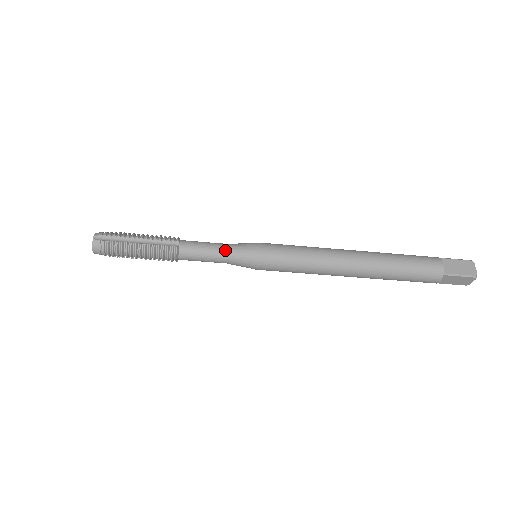
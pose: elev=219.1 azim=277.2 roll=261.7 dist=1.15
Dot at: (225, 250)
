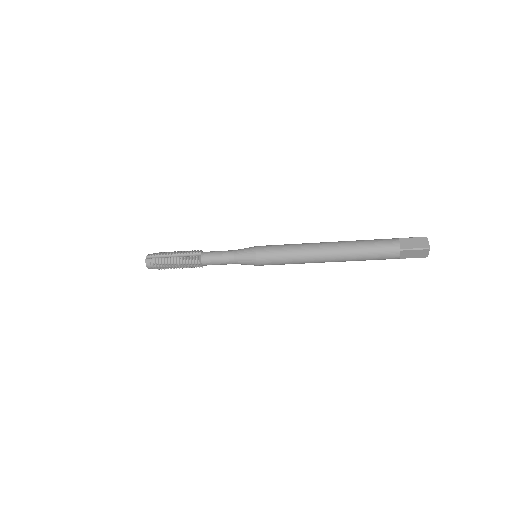
Dot at: (232, 254)
